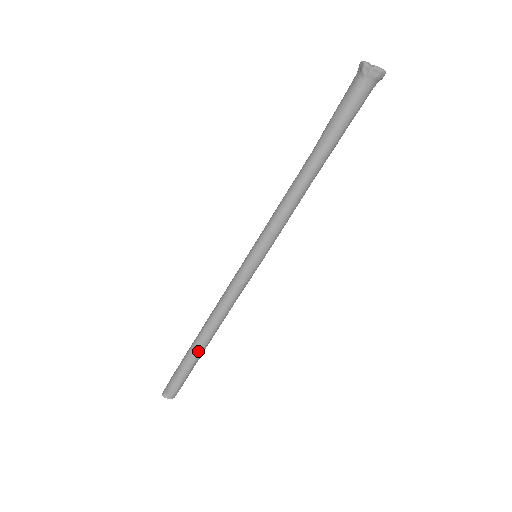
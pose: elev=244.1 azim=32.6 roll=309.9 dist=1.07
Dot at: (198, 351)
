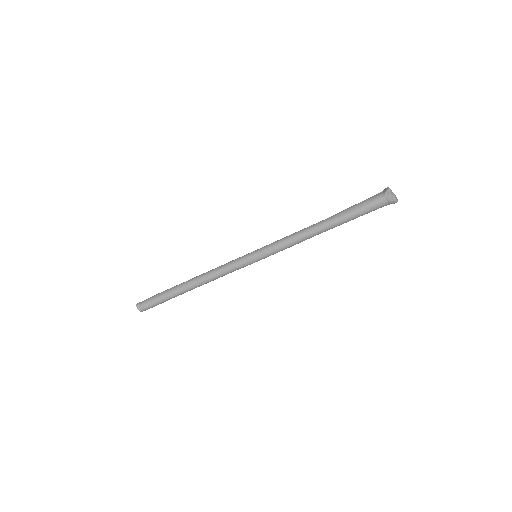
Dot at: (180, 291)
